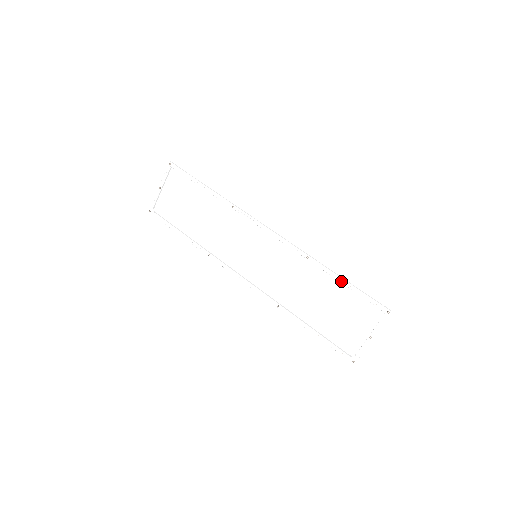
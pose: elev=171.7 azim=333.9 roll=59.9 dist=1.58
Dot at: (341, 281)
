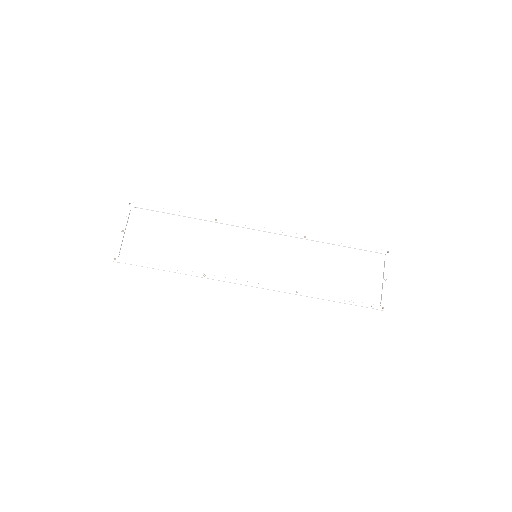
Dot at: (341, 244)
